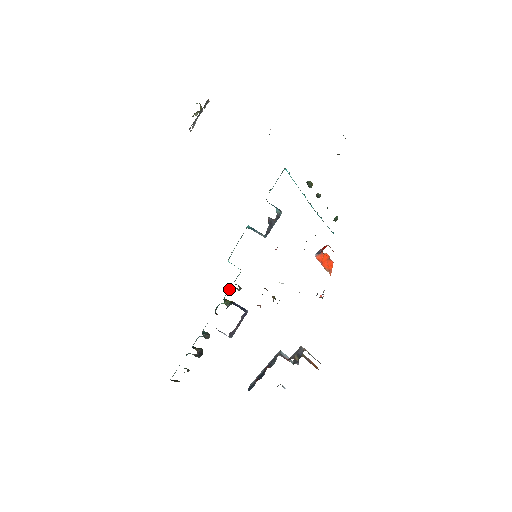
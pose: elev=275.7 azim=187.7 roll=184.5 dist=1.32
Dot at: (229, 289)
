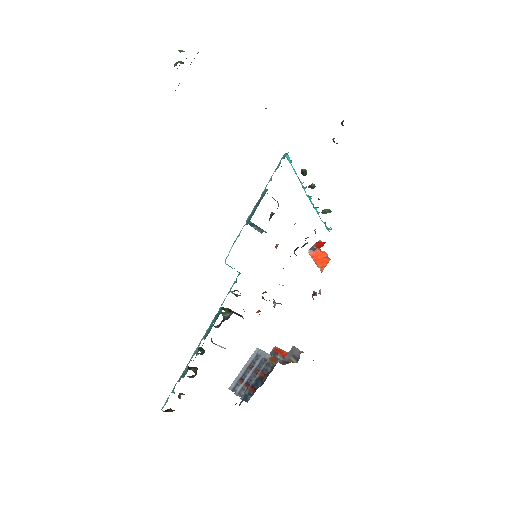
Dot at: occluded
